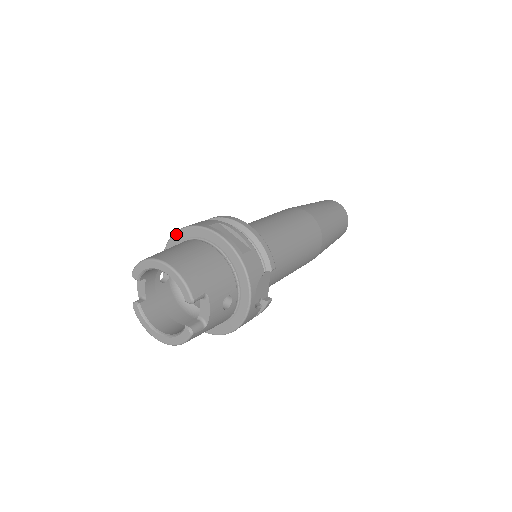
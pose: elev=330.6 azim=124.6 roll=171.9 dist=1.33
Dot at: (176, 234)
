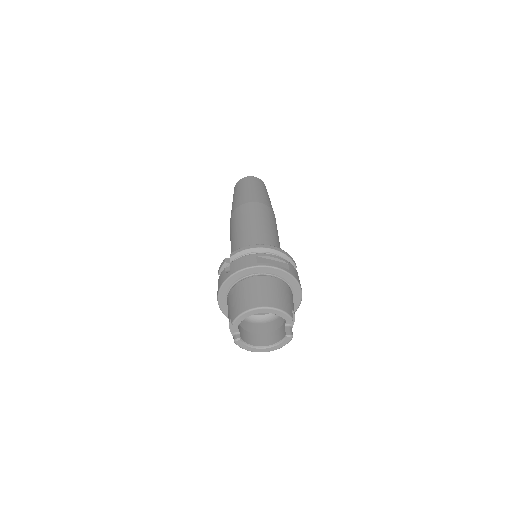
Dot at: (230, 278)
